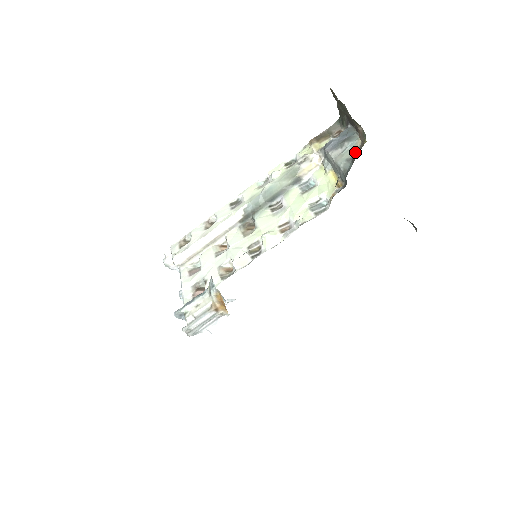
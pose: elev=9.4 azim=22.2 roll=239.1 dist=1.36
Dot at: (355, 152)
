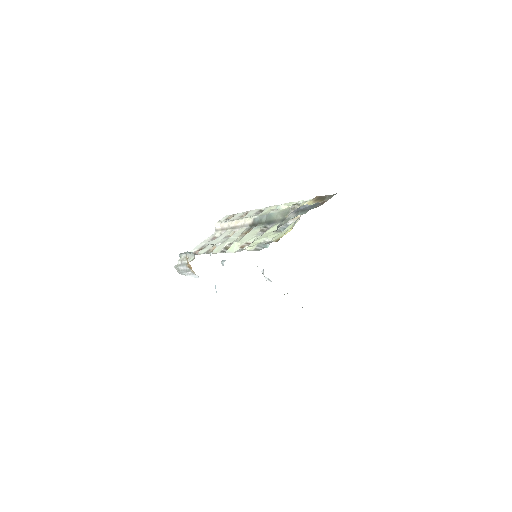
Dot at: (285, 222)
